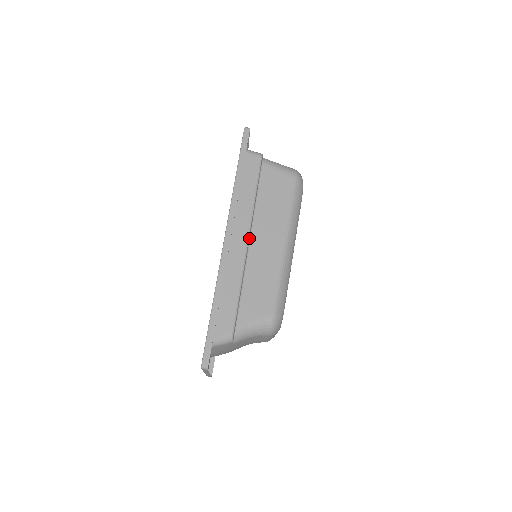
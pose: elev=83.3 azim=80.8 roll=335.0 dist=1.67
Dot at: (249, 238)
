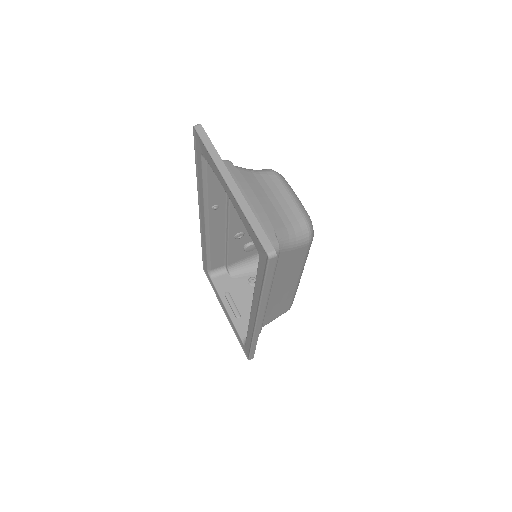
Dot at: (227, 226)
